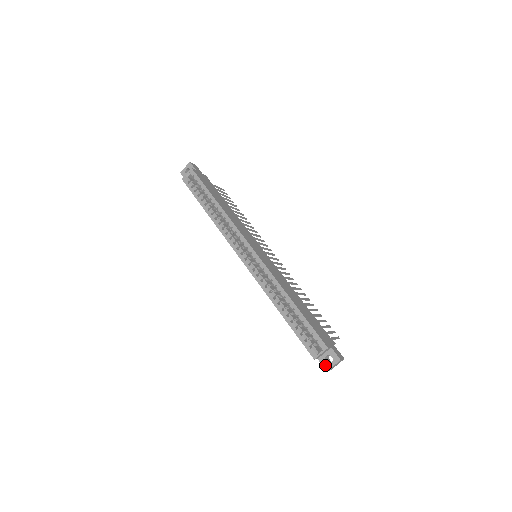
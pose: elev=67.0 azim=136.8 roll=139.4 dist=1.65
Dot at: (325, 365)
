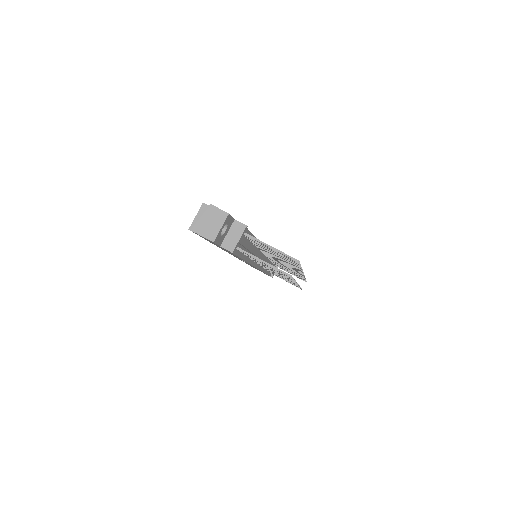
Dot at: occluded
